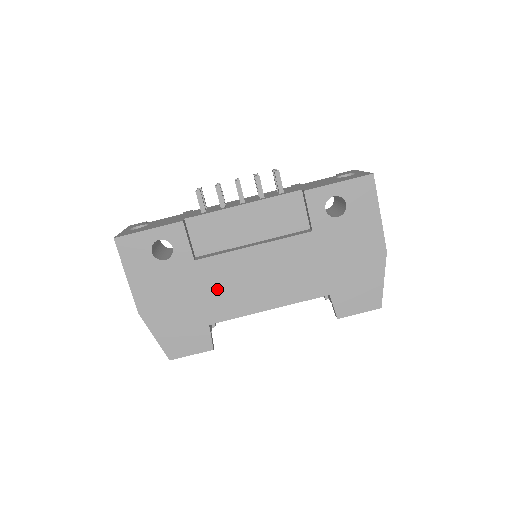
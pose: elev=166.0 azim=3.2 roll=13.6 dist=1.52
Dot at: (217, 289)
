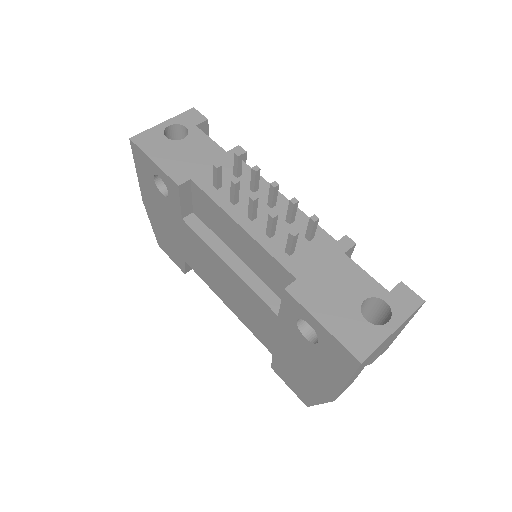
Dot at: (194, 252)
